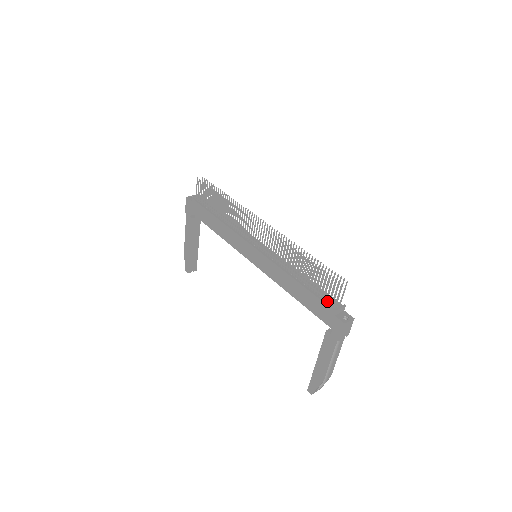
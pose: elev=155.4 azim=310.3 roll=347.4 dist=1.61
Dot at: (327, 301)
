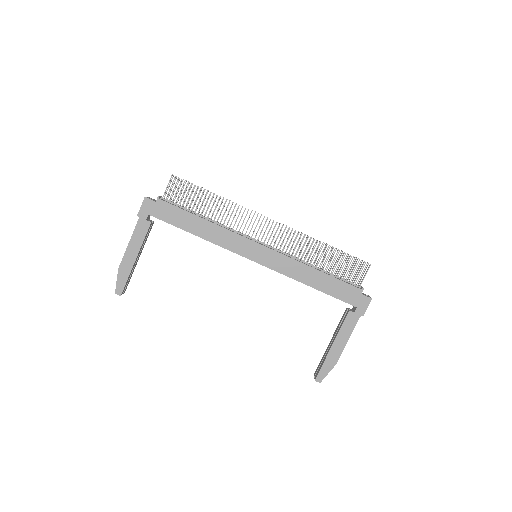
Dot at: (350, 284)
